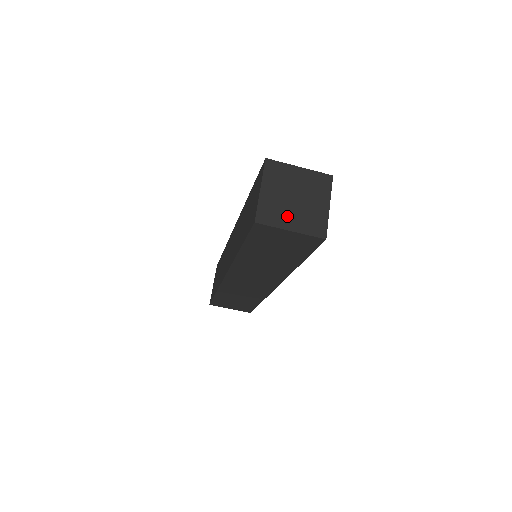
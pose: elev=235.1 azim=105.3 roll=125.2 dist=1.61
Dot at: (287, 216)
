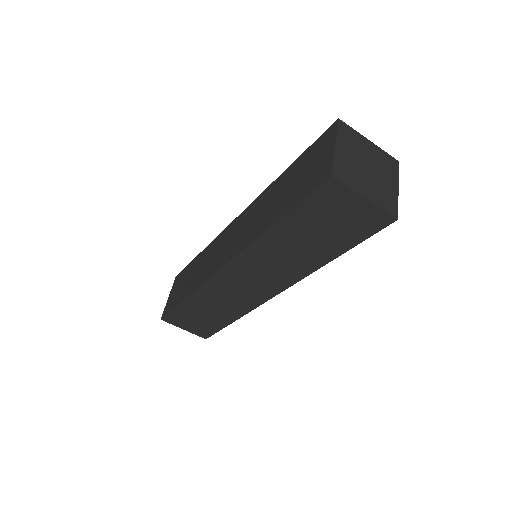
Dot at: (361, 182)
